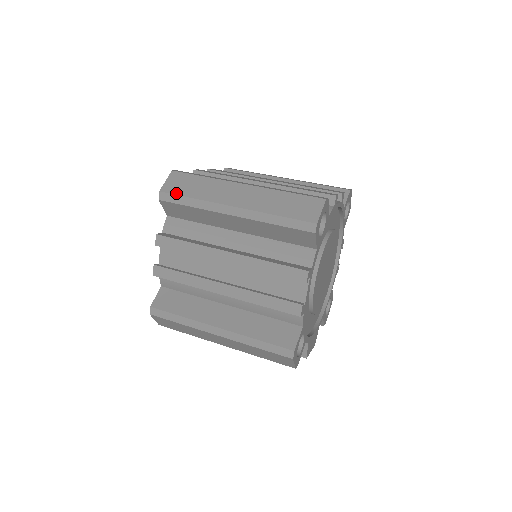
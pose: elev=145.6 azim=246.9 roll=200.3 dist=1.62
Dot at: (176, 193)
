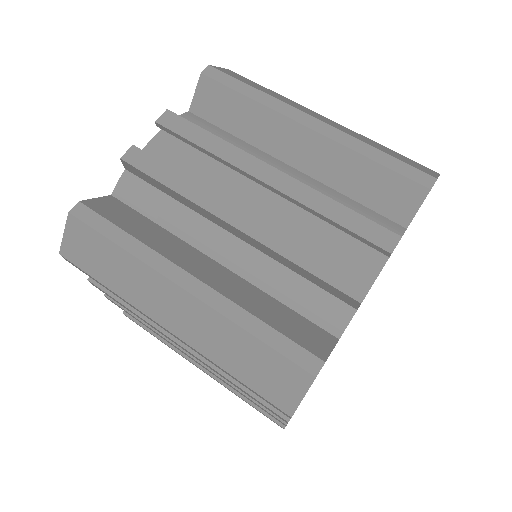
Dot at: (82, 268)
